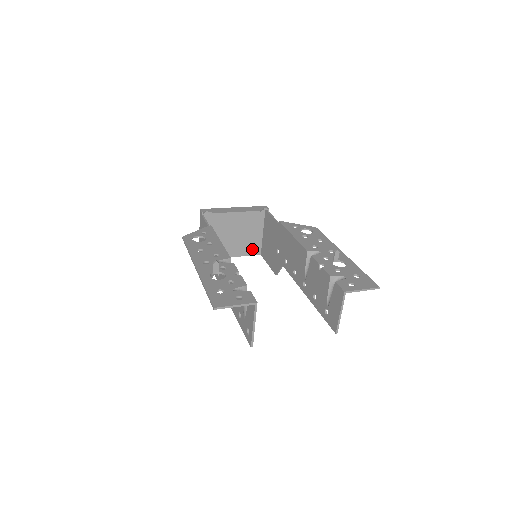
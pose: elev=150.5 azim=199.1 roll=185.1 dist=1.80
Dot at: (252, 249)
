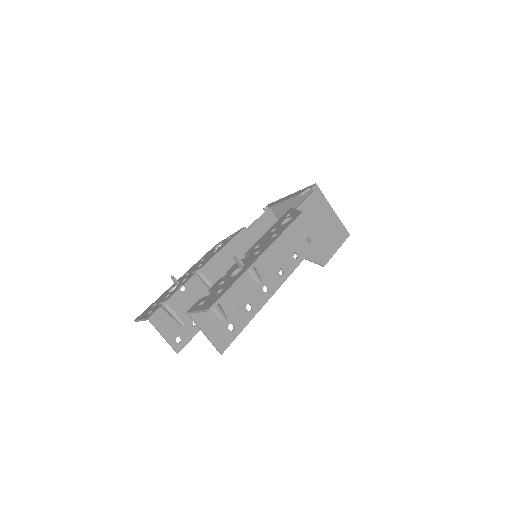
Dot at: occluded
